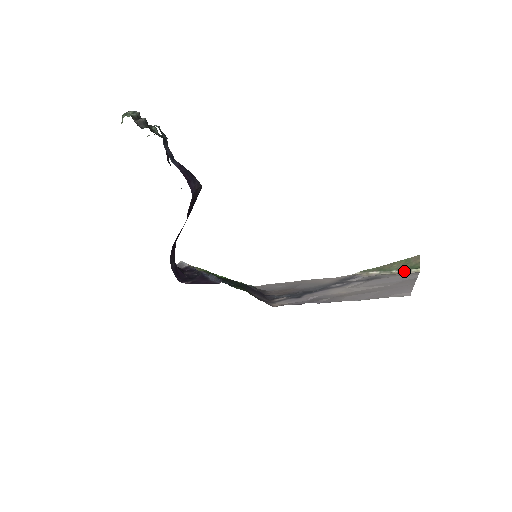
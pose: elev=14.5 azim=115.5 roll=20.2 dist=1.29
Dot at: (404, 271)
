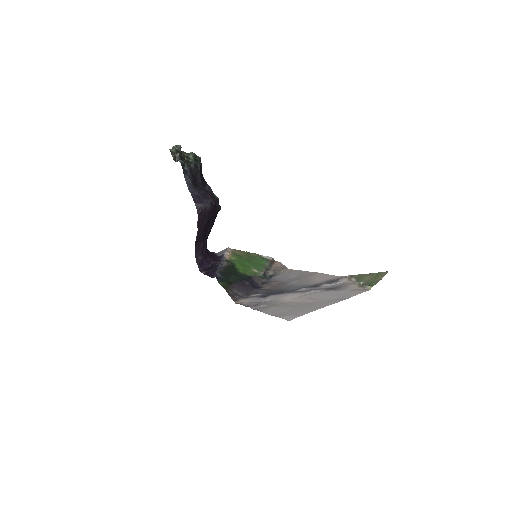
Dot at: (364, 286)
